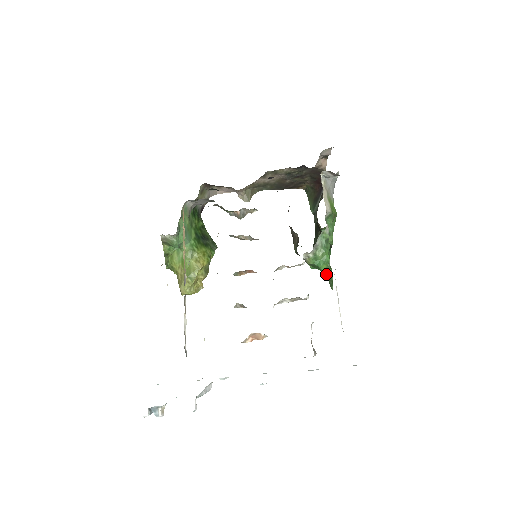
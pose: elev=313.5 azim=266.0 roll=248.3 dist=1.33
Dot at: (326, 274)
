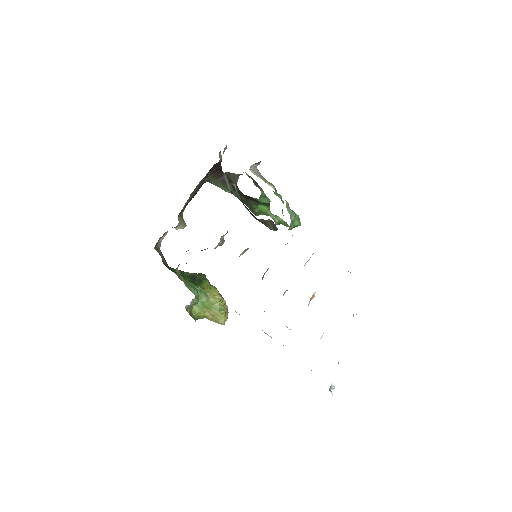
Dot at: (278, 222)
